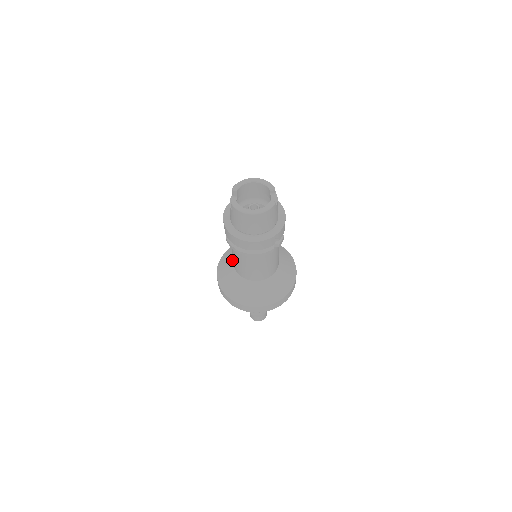
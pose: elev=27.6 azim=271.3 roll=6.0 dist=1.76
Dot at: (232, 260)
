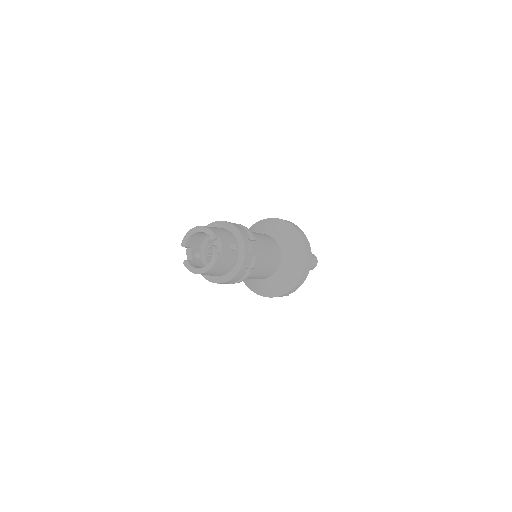
Dot at: occluded
